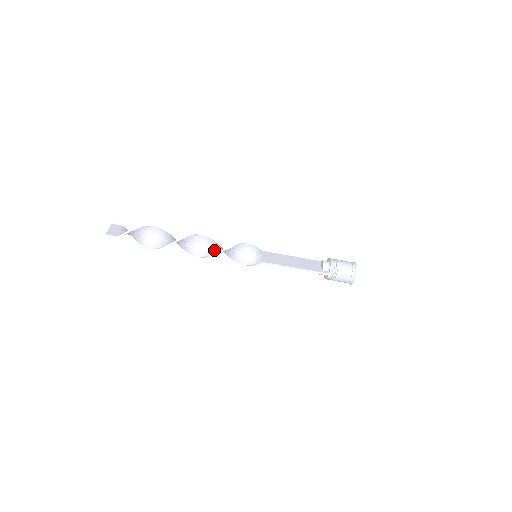
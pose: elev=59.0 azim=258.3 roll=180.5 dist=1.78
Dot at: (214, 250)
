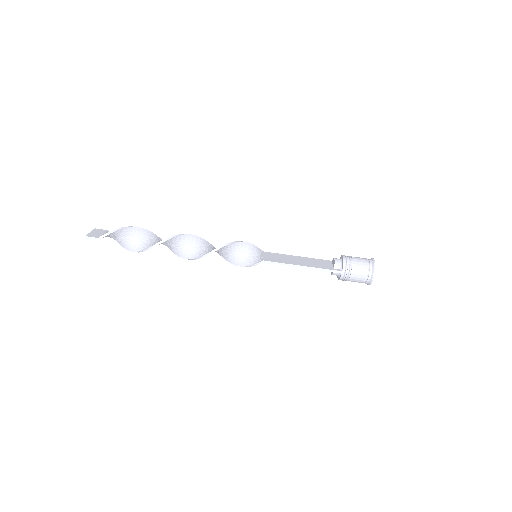
Dot at: (207, 250)
